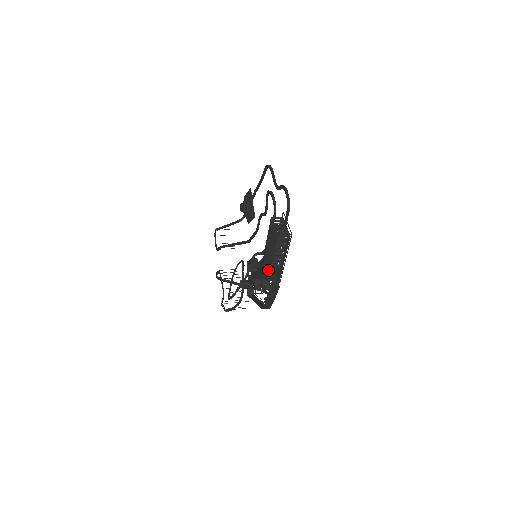
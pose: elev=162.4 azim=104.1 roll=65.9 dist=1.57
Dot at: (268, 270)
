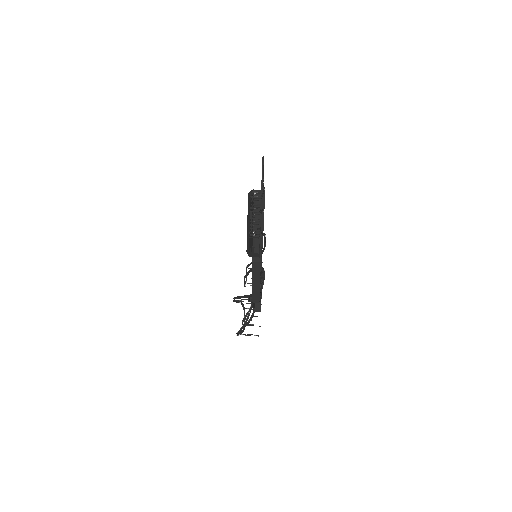
Dot at: (248, 243)
